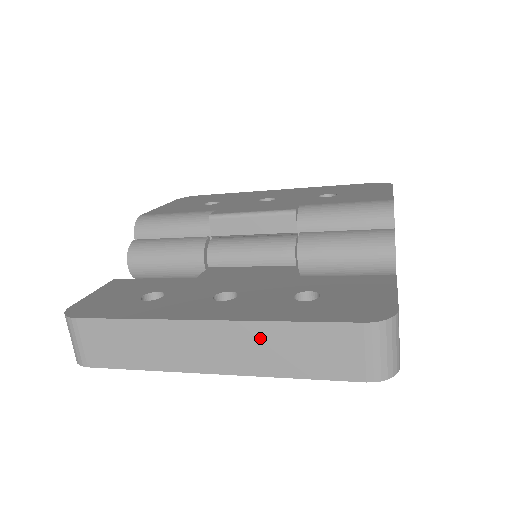
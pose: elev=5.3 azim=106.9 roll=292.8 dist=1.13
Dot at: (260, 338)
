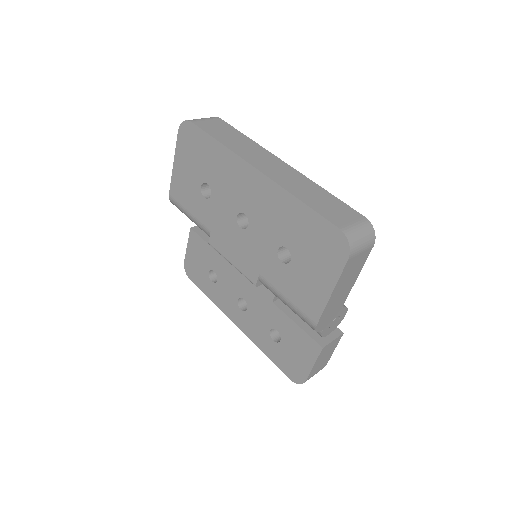
Dot at: occluded
